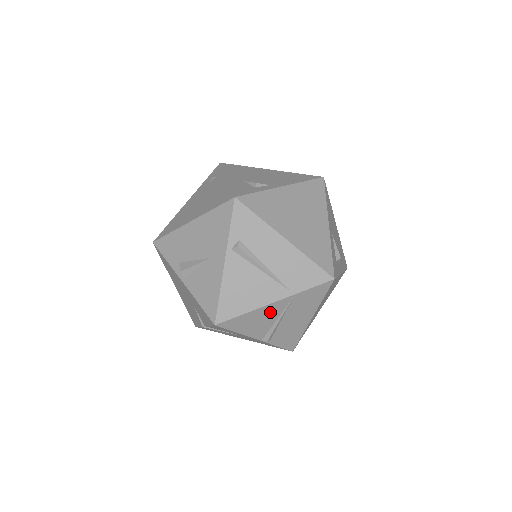
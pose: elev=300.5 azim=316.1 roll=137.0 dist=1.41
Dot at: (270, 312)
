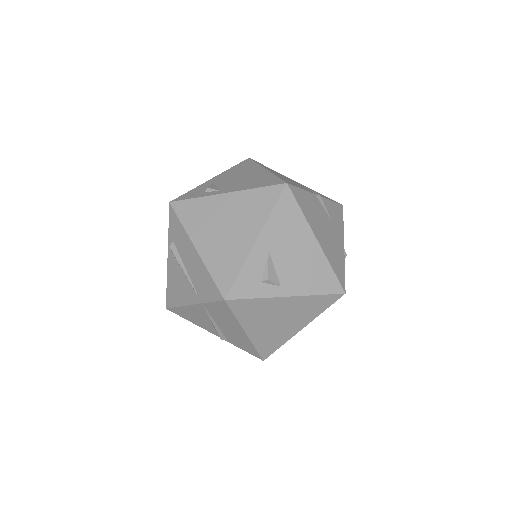
Dot at: (198, 313)
